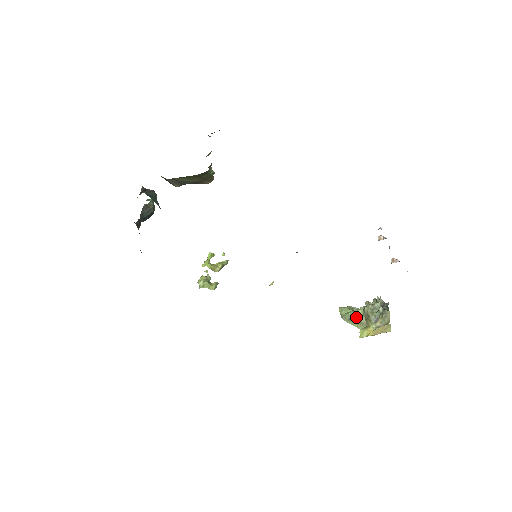
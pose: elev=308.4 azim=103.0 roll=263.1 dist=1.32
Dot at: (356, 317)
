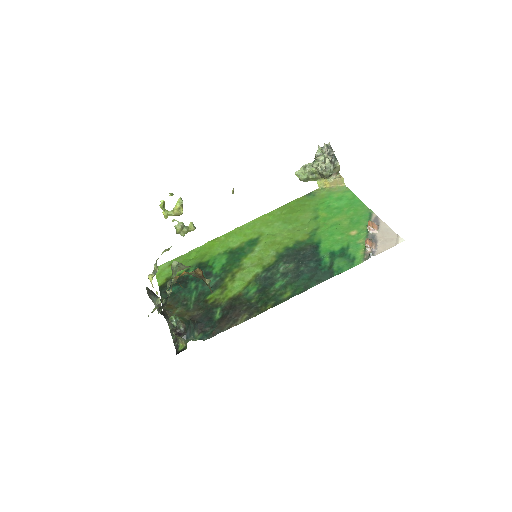
Dot at: (312, 176)
